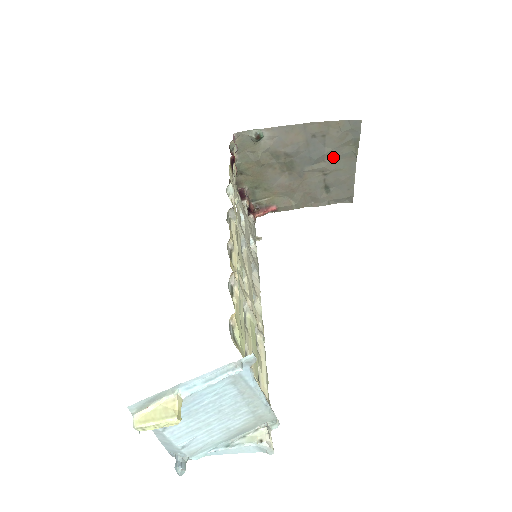
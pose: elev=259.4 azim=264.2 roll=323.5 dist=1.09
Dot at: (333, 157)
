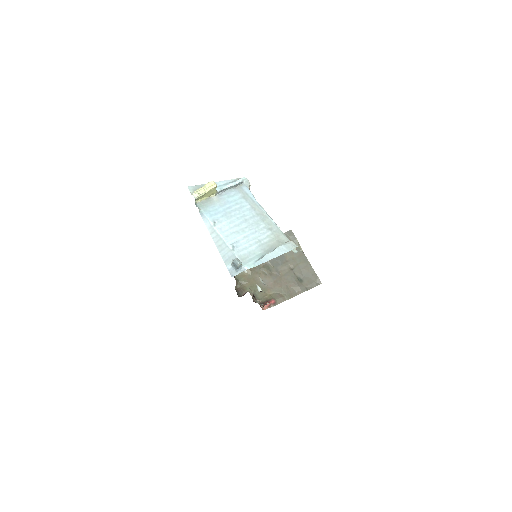
Dot at: (290, 257)
